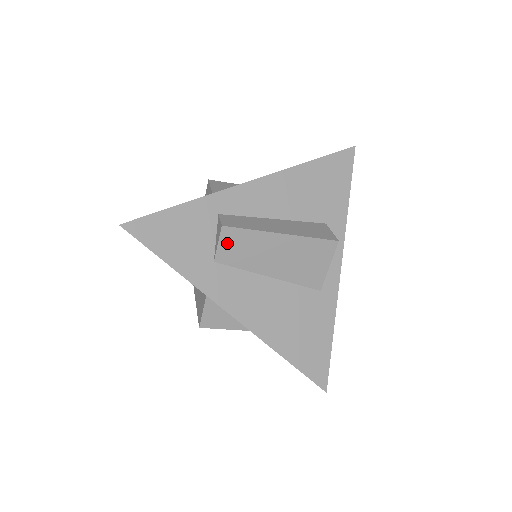
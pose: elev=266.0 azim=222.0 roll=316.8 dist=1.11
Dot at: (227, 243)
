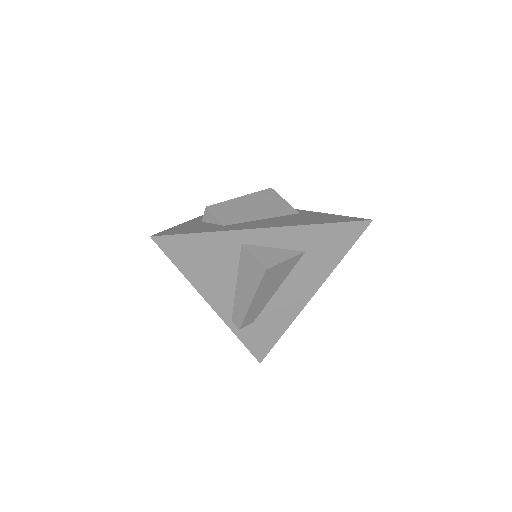
Dot at: (219, 214)
